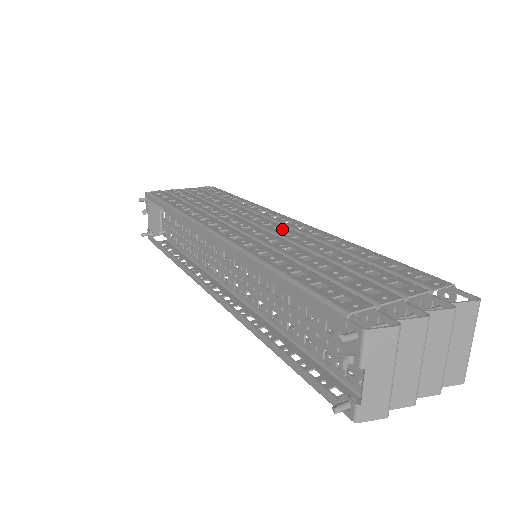
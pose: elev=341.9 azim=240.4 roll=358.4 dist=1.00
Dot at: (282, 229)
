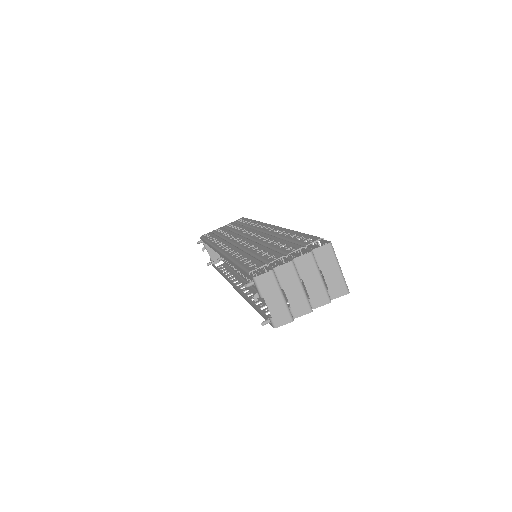
Dot at: (259, 235)
